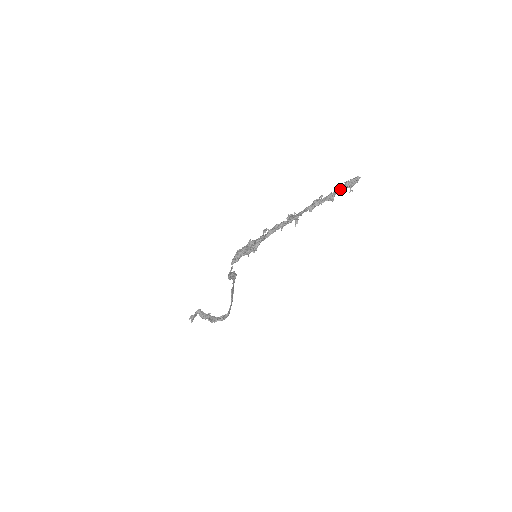
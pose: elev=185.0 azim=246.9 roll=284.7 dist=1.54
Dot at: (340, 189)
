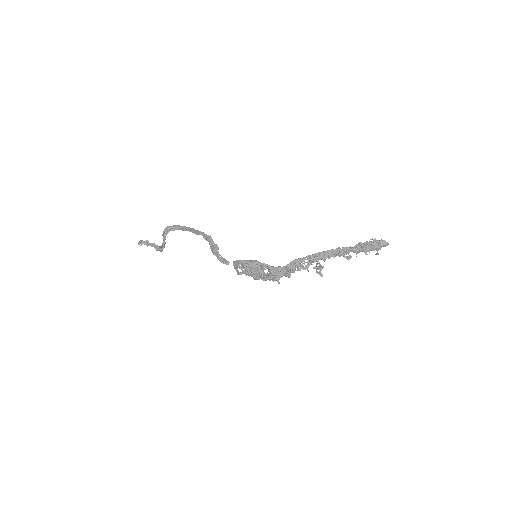
Dot at: (368, 251)
